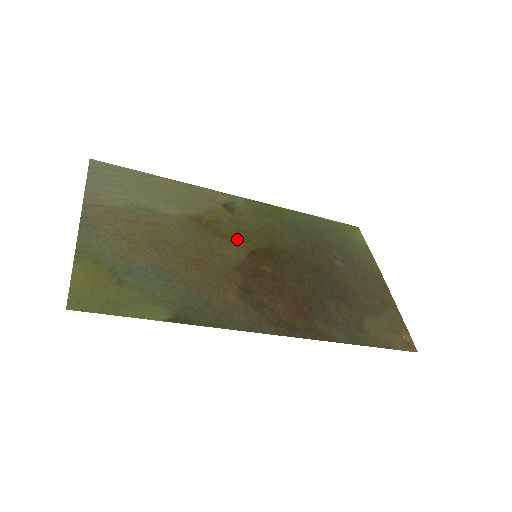
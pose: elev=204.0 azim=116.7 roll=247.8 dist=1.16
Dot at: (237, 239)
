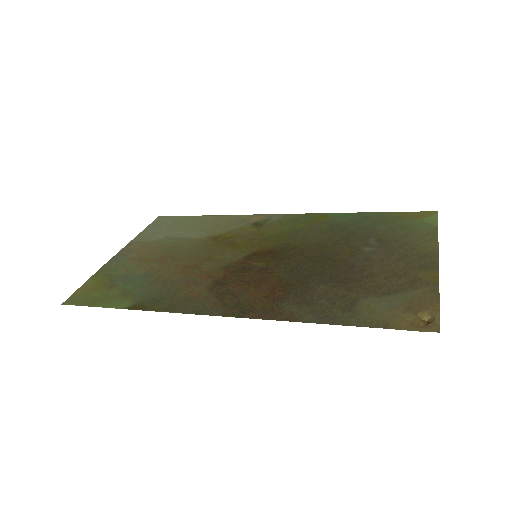
Dot at: (245, 246)
